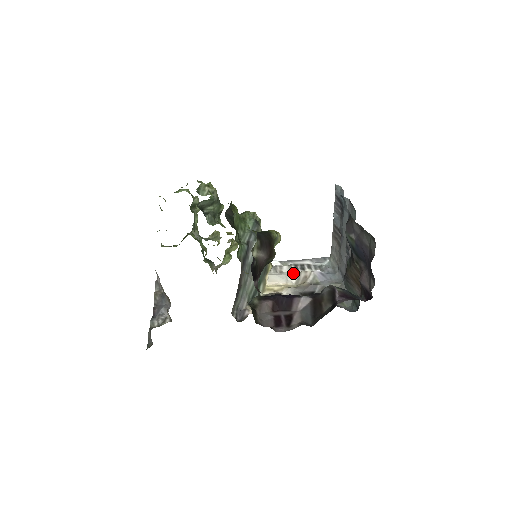
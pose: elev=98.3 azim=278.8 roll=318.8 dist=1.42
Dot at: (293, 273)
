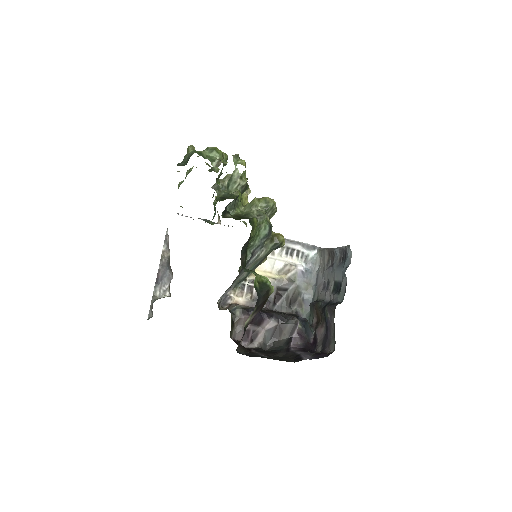
Dot at: (282, 259)
